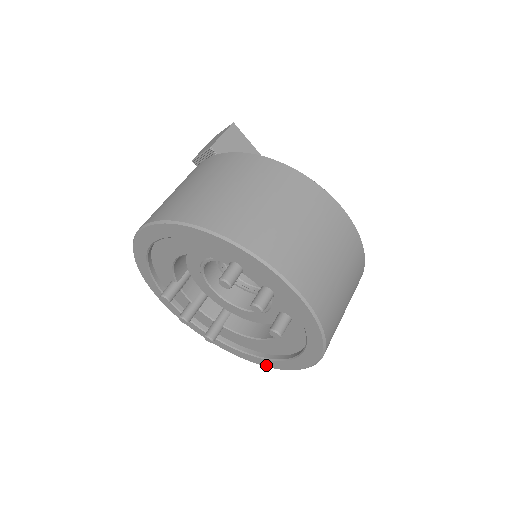
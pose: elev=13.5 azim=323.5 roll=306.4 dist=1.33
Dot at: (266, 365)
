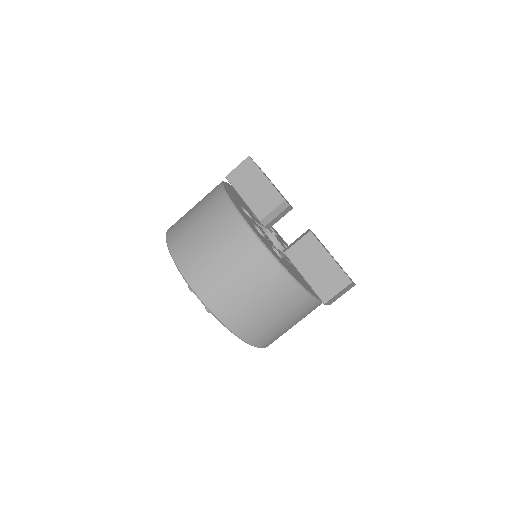
Dot at: occluded
